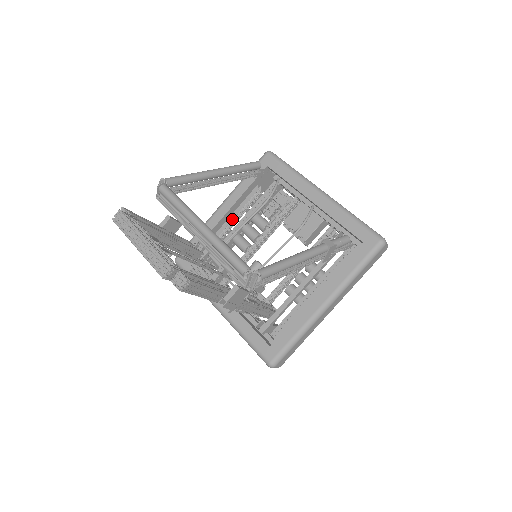
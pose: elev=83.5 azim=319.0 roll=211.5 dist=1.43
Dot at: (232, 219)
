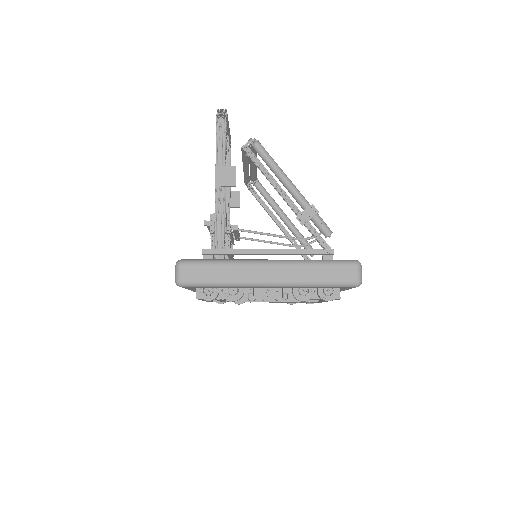
Dot at: occluded
